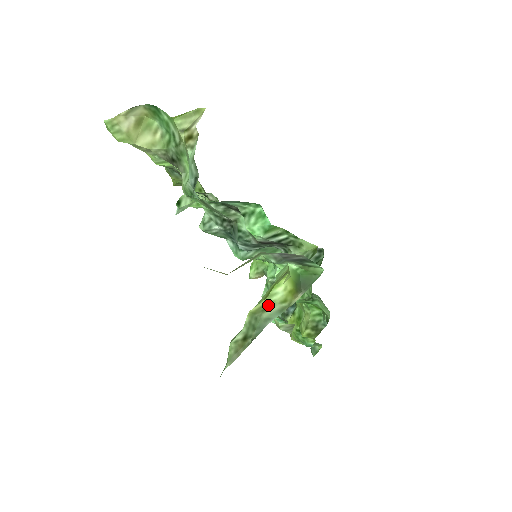
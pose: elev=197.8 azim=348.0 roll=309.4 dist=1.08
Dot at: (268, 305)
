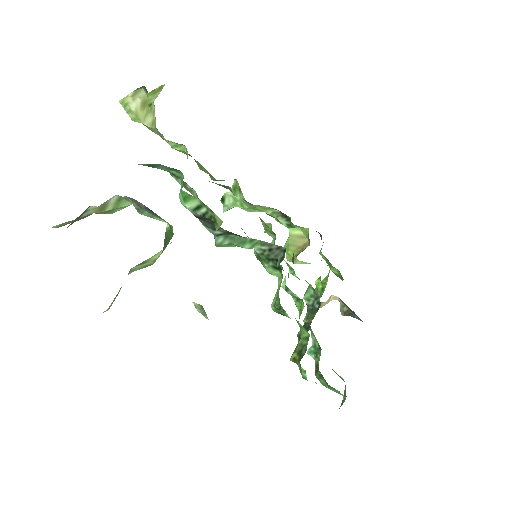
Dot at: (145, 261)
